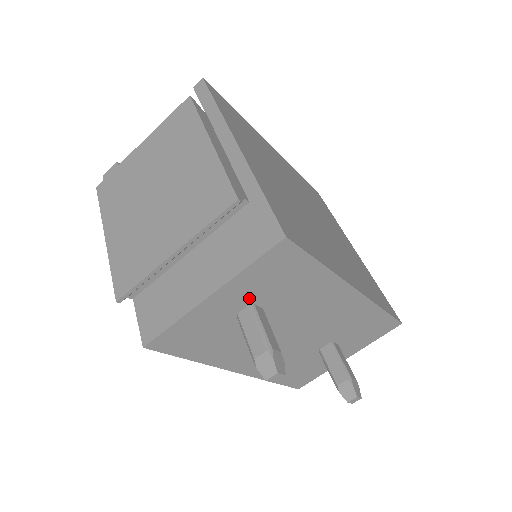
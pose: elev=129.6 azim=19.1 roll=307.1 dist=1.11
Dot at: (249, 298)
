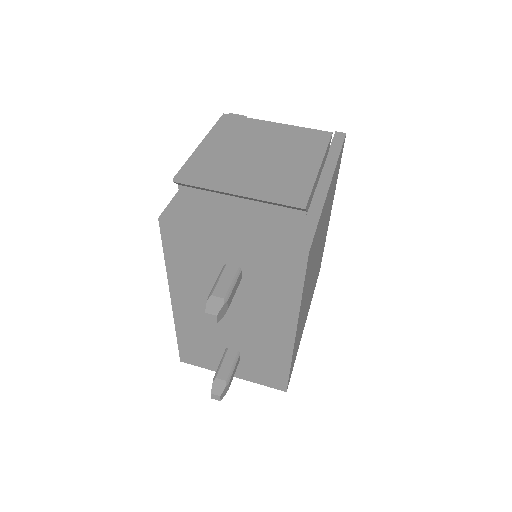
Dot at: (245, 263)
